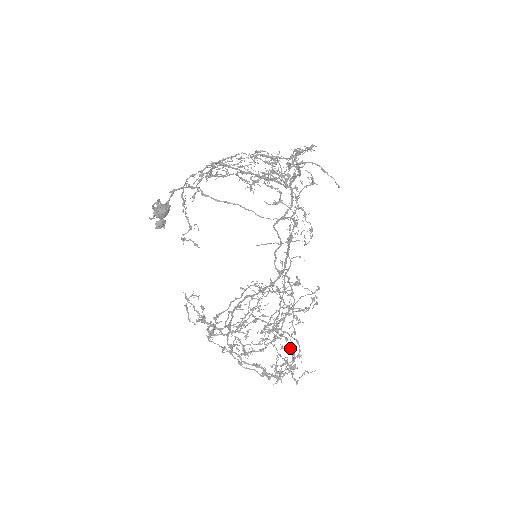
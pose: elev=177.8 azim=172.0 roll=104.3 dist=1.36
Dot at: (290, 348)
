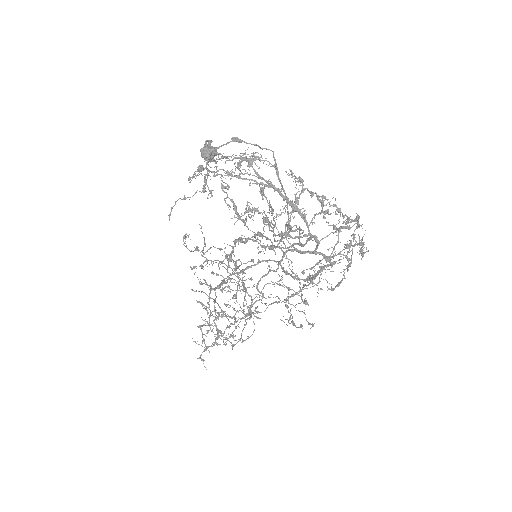
Dot at: (215, 338)
